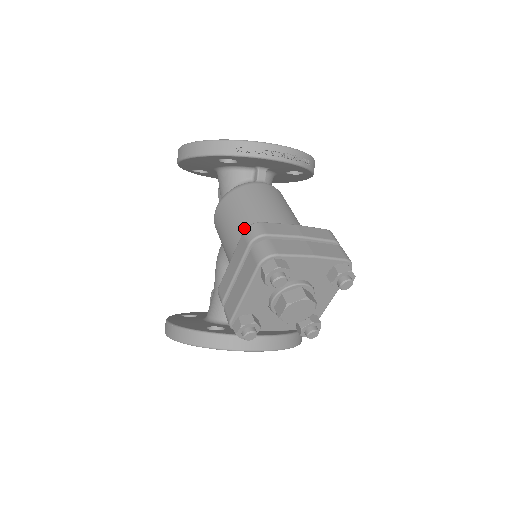
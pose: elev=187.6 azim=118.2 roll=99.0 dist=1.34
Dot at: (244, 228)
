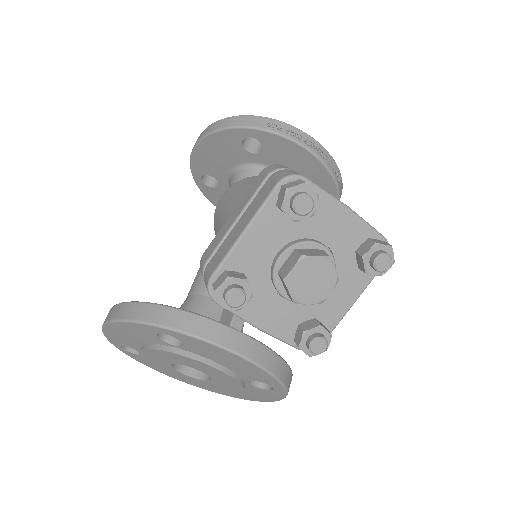
Dot at: occluded
